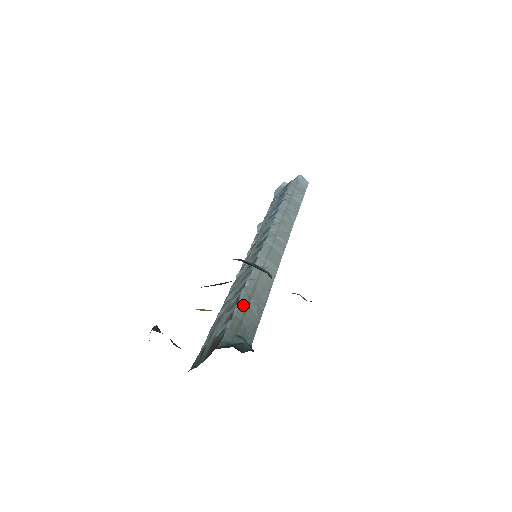
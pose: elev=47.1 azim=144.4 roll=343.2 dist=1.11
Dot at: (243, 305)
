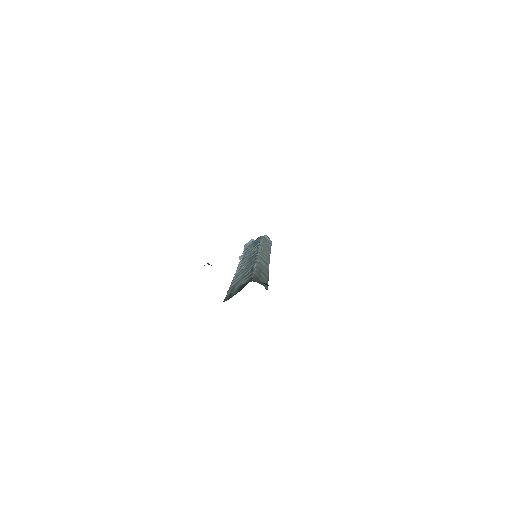
Dot at: (257, 272)
